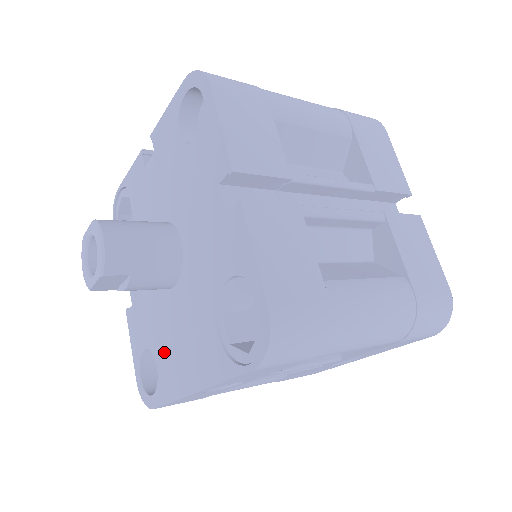
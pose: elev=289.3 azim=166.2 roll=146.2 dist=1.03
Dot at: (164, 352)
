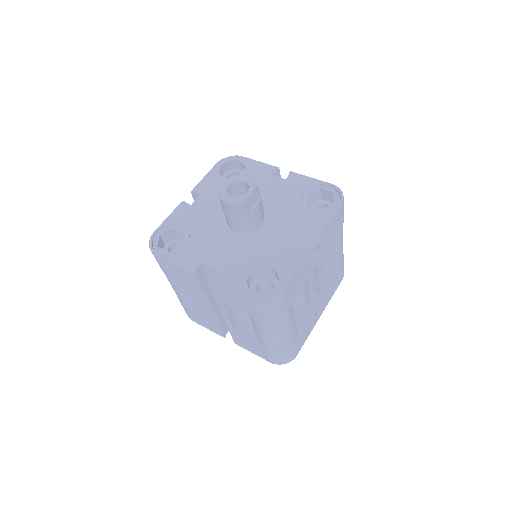
Dot at: (274, 255)
